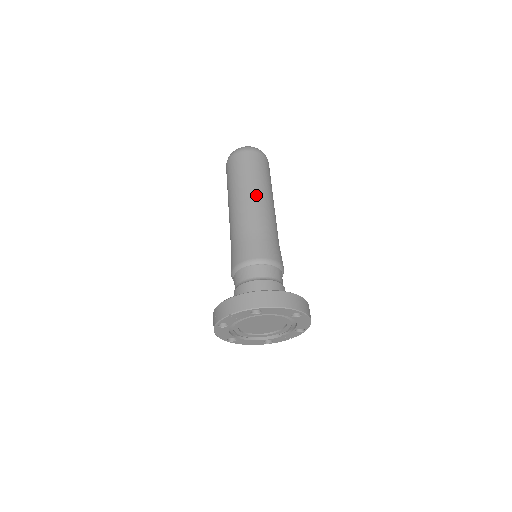
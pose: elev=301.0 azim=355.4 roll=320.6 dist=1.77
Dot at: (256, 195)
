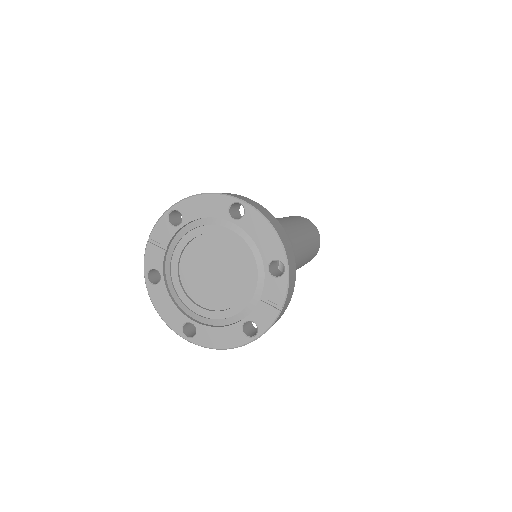
Dot at: occluded
